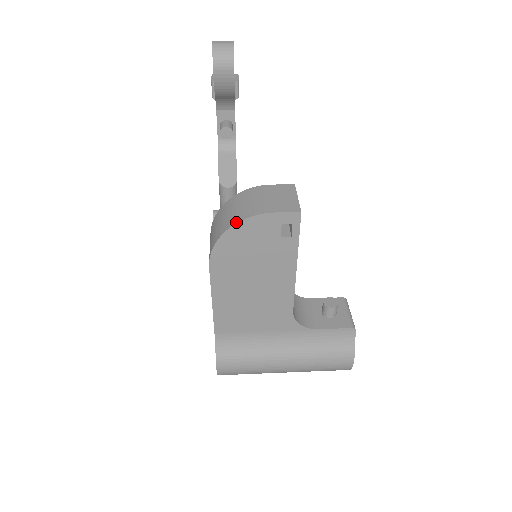
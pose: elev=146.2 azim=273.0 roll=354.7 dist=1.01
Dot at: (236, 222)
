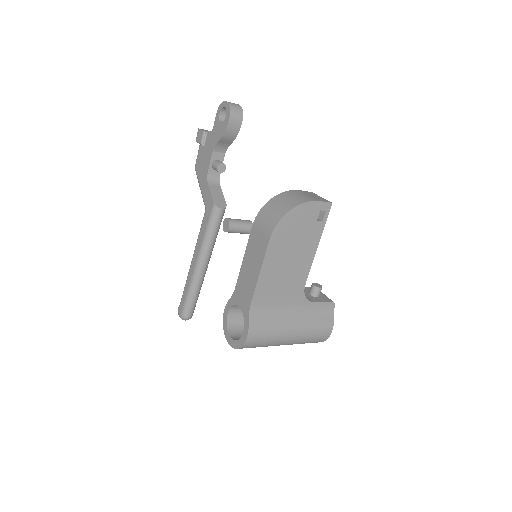
Dot at: (296, 205)
